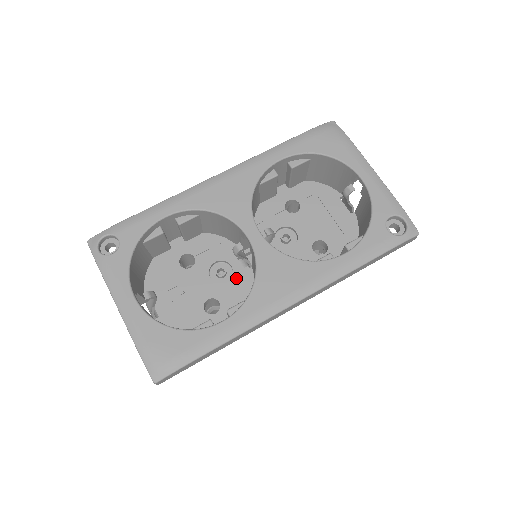
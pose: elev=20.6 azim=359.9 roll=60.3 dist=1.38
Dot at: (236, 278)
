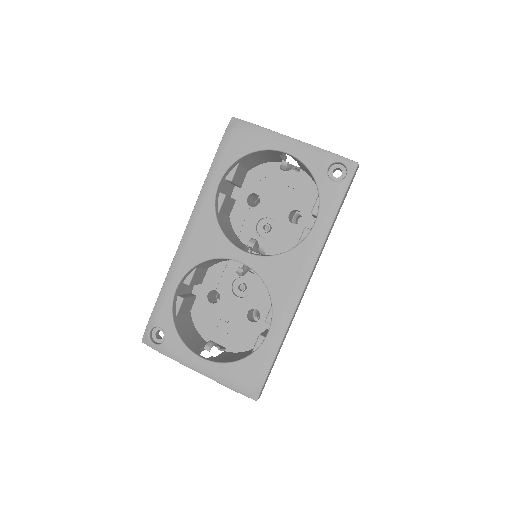
Dot at: (255, 284)
